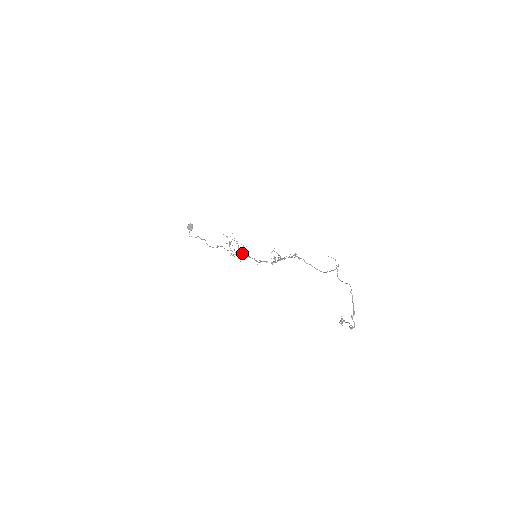
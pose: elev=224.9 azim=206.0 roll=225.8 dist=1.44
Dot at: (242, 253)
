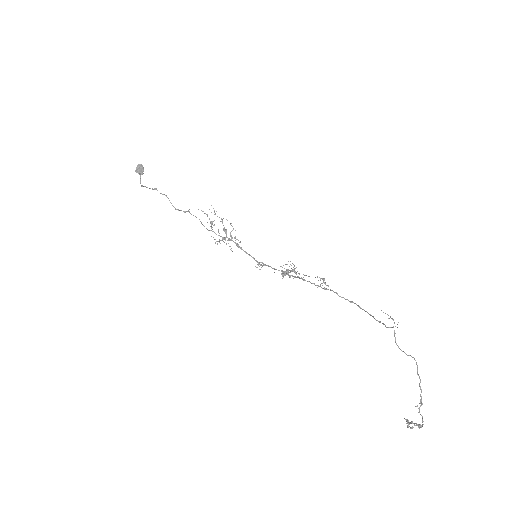
Dot at: (230, 235)
